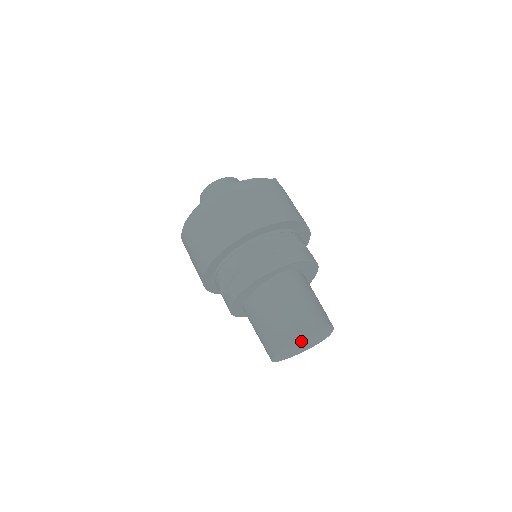
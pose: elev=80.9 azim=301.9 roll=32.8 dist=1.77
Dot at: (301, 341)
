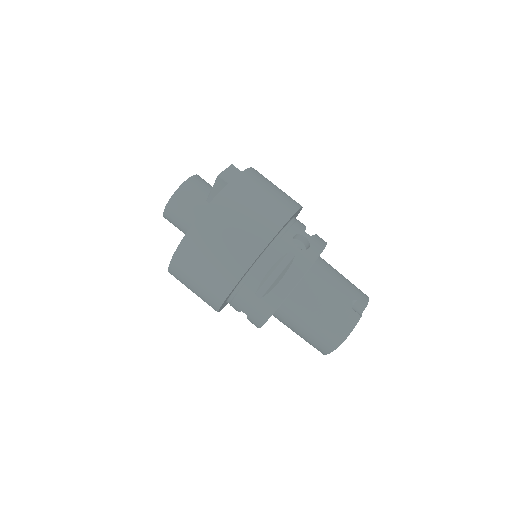
Dot at: occluded
